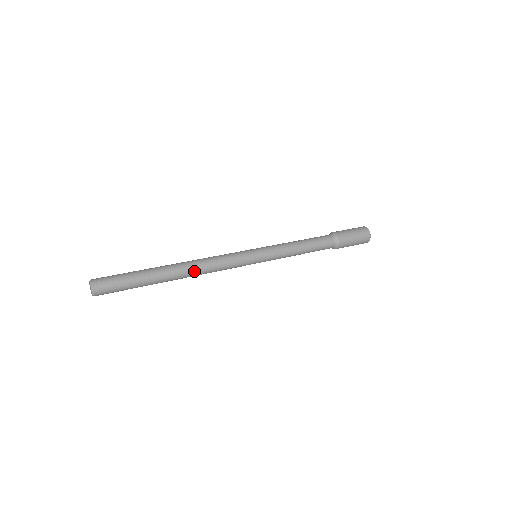
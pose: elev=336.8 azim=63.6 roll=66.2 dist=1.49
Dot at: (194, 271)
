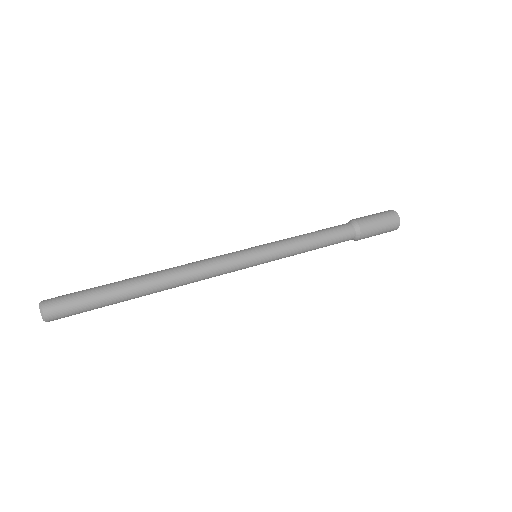
Dot at: (176, 285)
